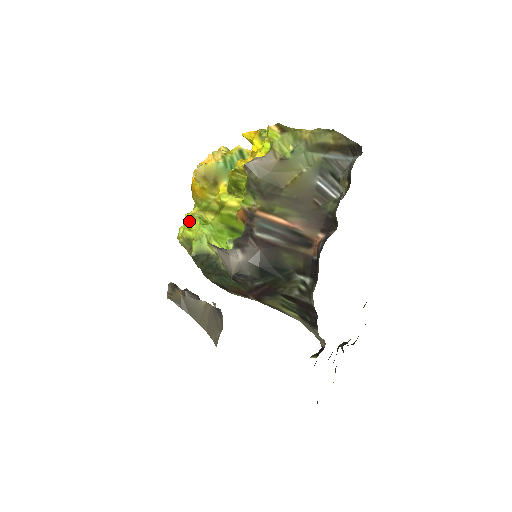
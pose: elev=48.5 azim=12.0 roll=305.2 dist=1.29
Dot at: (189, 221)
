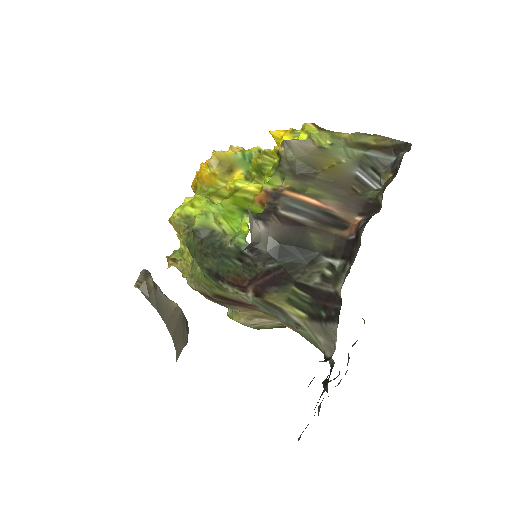
Dot at: (193, 198)
